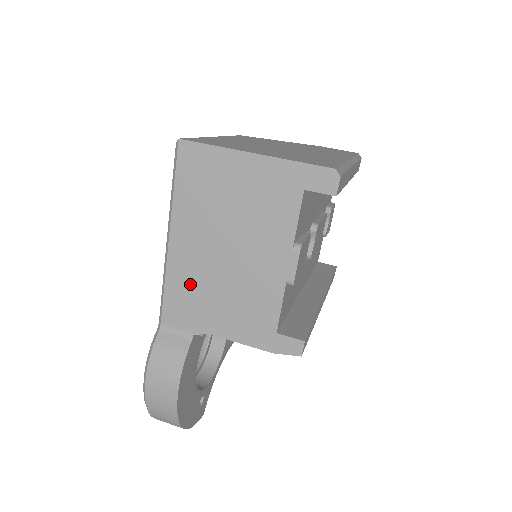
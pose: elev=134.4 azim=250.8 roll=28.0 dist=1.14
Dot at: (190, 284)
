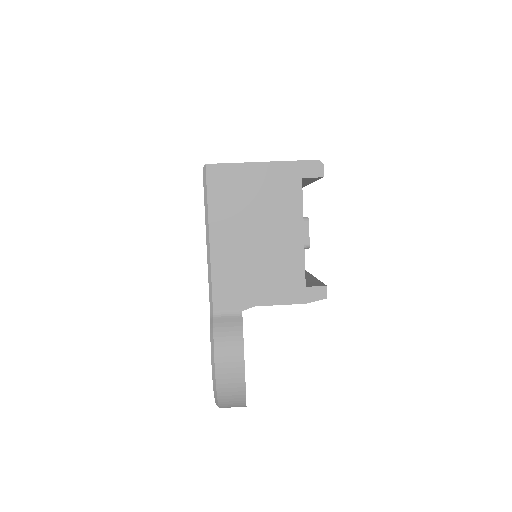
Dot at: (232, 271)
